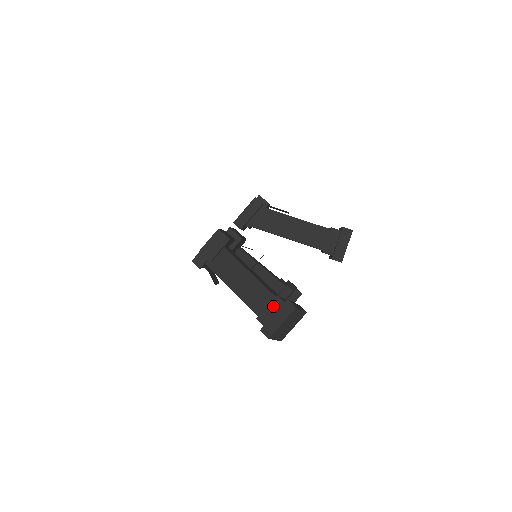
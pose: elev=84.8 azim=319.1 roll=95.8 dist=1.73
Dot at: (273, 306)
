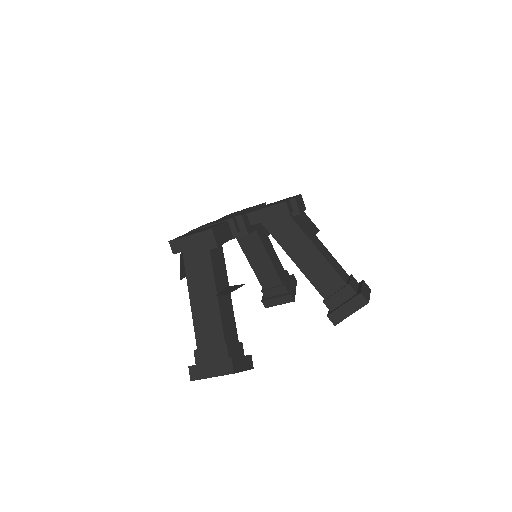
Dot at: (216, 351)
